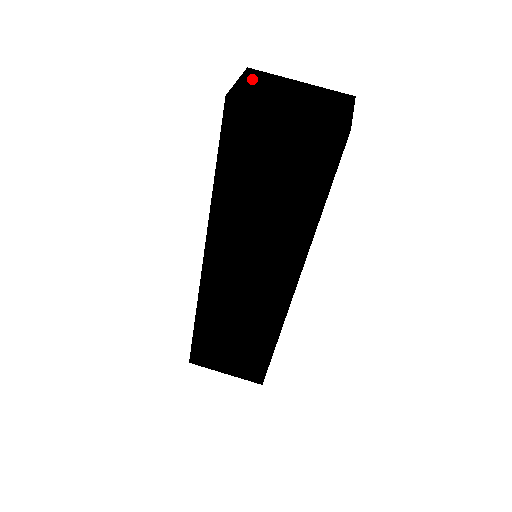
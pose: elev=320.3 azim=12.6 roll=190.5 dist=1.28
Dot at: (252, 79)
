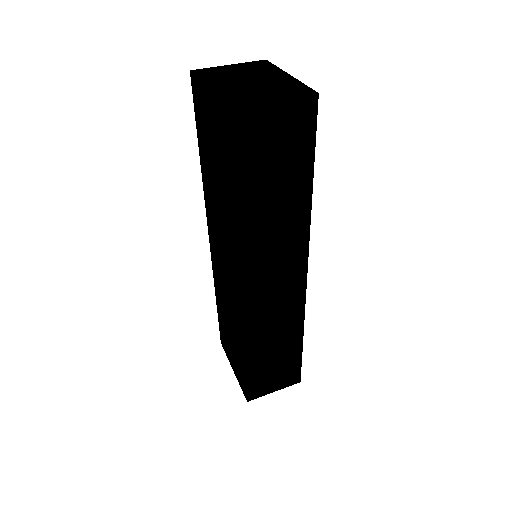
Dot at: (245, 66)
